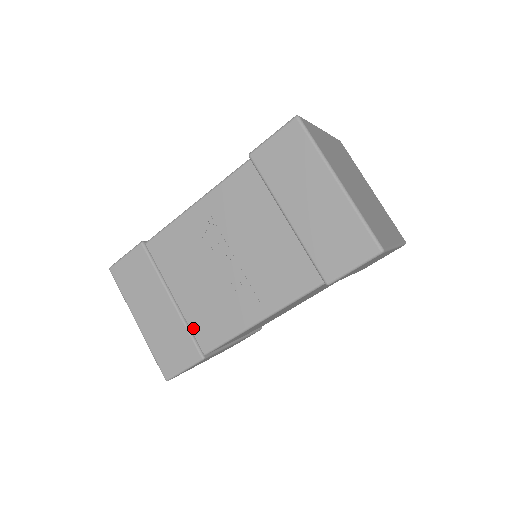
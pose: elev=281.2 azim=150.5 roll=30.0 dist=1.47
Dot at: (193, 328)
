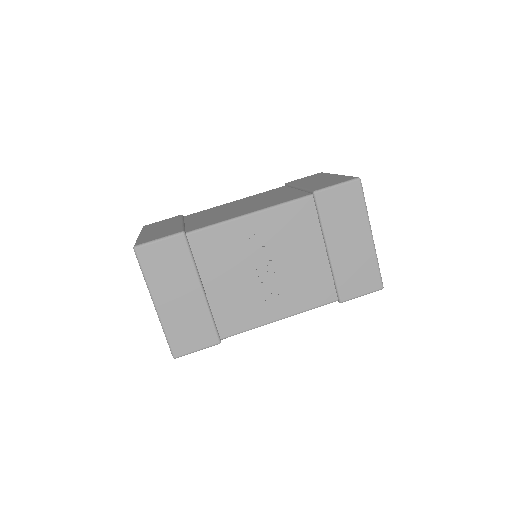
Dot at: (216, 317)
